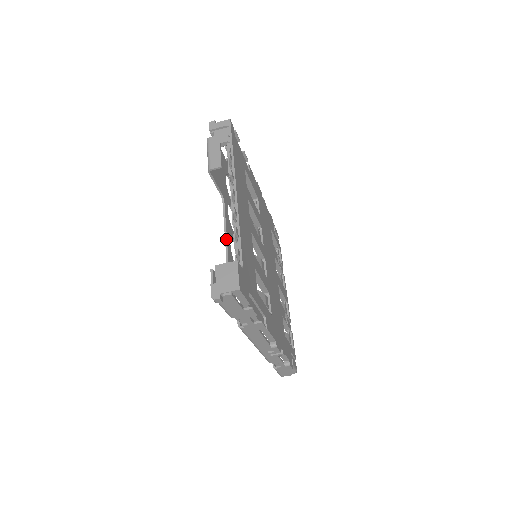
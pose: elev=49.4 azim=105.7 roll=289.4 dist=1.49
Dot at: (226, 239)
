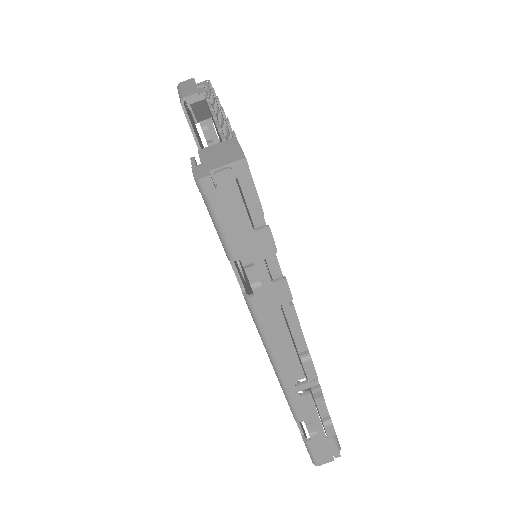
Dot at: occluded
